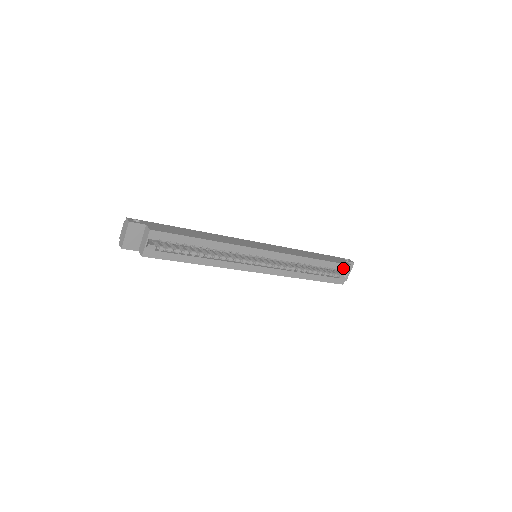
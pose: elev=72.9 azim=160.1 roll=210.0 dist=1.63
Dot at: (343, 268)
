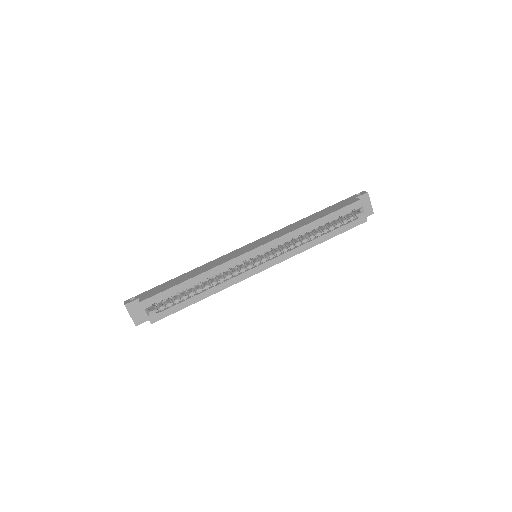
Dot at: (353, 208)
